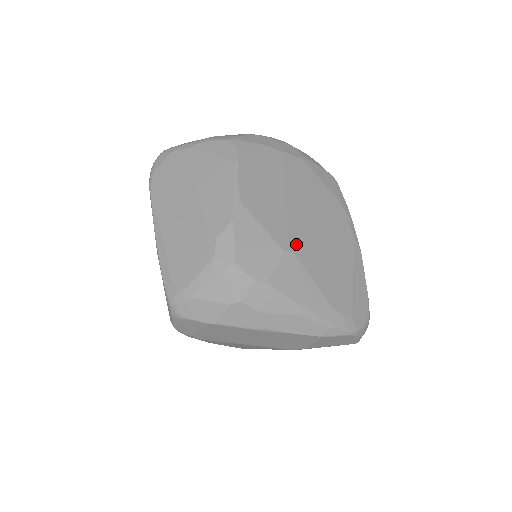
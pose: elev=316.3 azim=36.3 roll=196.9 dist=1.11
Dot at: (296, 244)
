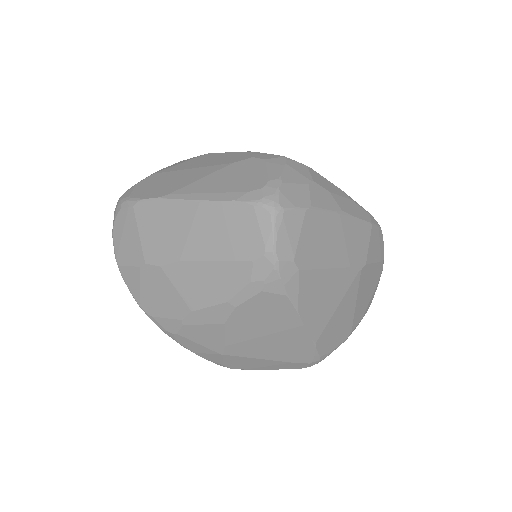
Dot at: occluded
